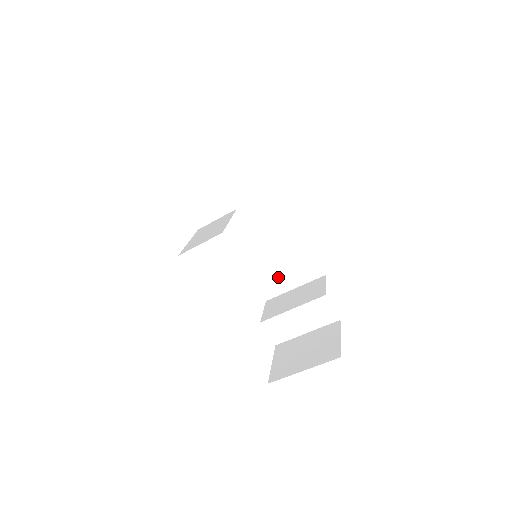
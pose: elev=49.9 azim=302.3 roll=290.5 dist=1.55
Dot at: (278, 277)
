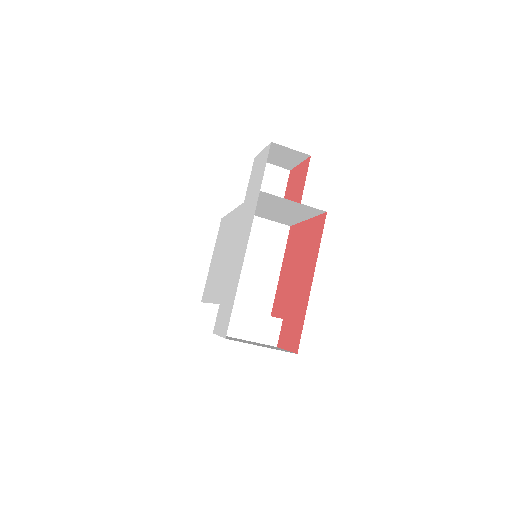
Dot at: (237, 292)
